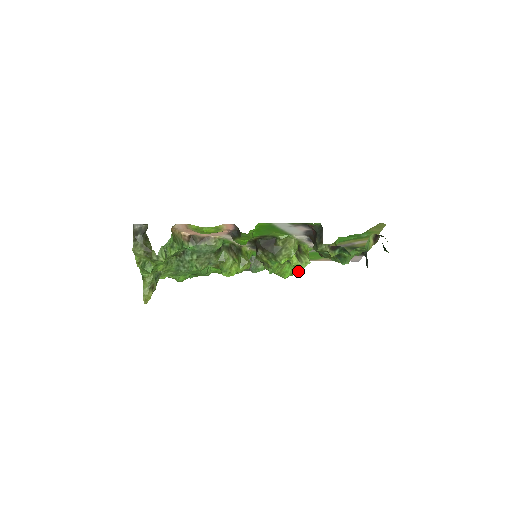
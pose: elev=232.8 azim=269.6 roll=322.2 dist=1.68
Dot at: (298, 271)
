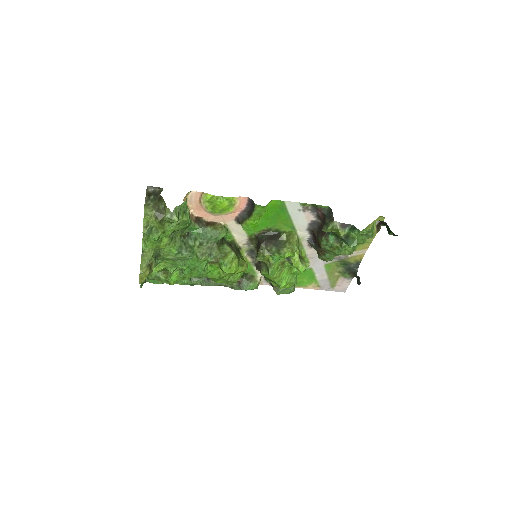
Dot at: (294, 283)
